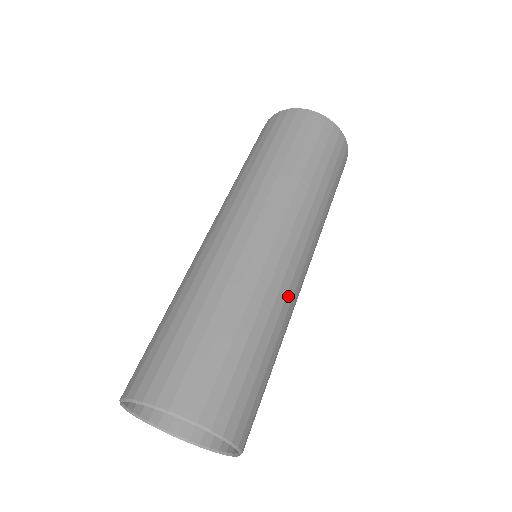
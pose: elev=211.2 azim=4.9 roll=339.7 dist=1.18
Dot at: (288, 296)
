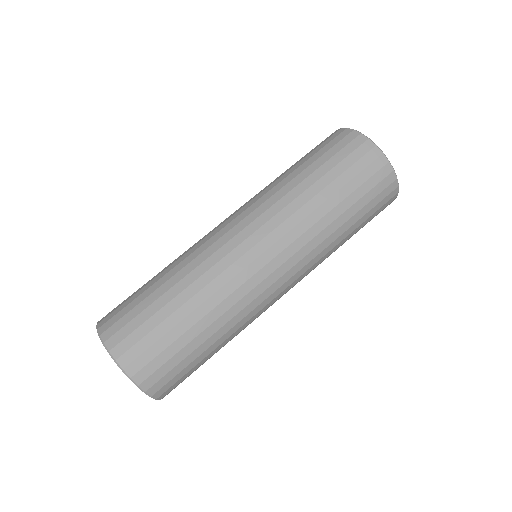
Dot at: (210, 259)
